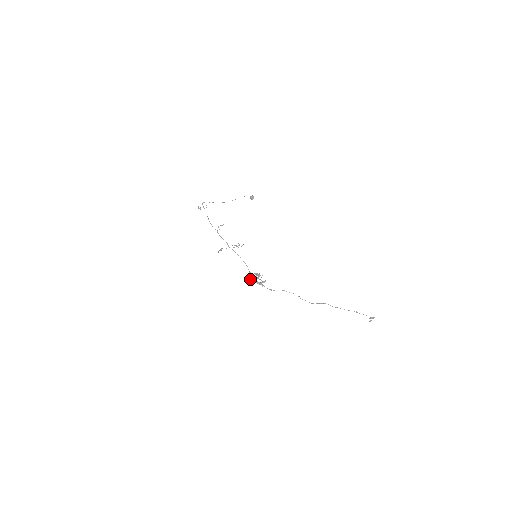
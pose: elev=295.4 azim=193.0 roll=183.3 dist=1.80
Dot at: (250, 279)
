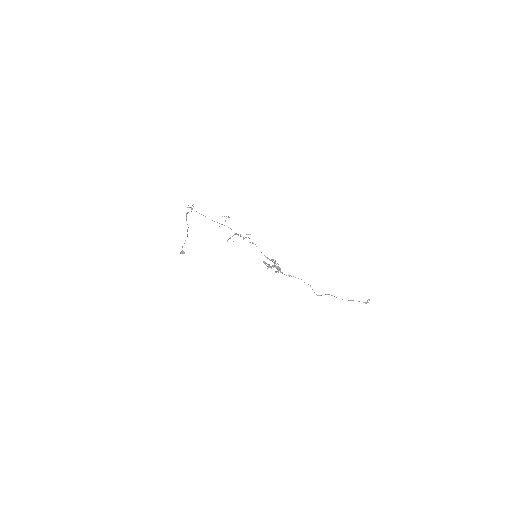
Dot at: occluded
